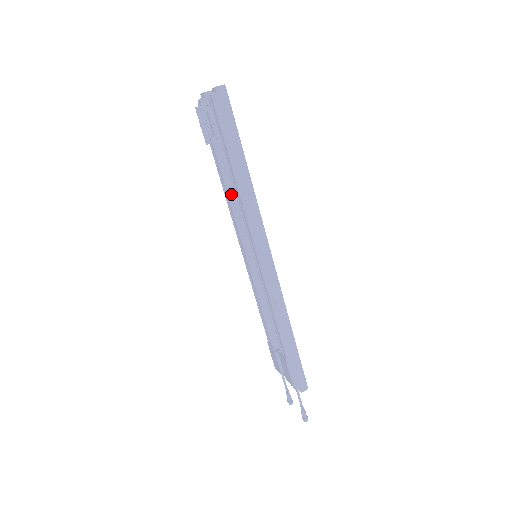
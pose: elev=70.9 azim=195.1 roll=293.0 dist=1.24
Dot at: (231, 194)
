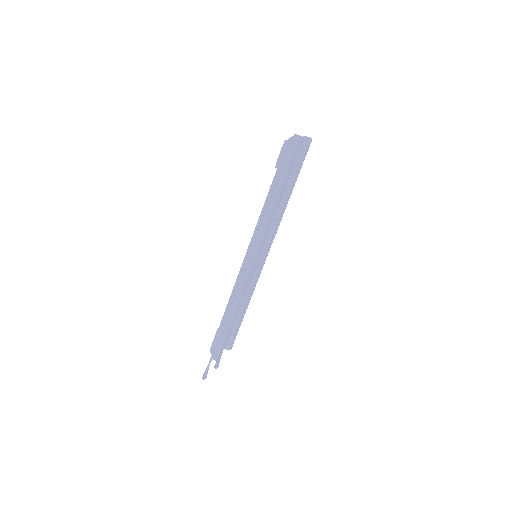
Dot at: occluded
